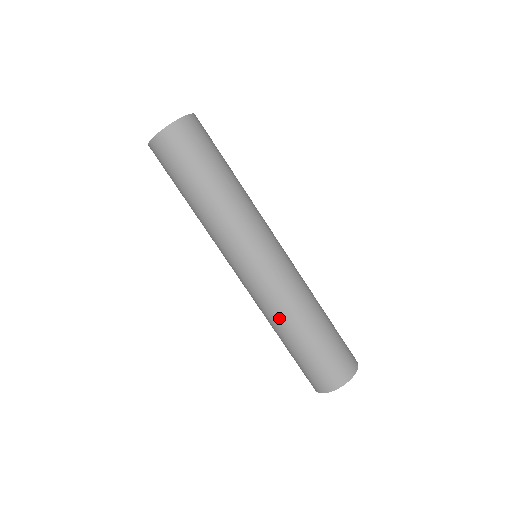
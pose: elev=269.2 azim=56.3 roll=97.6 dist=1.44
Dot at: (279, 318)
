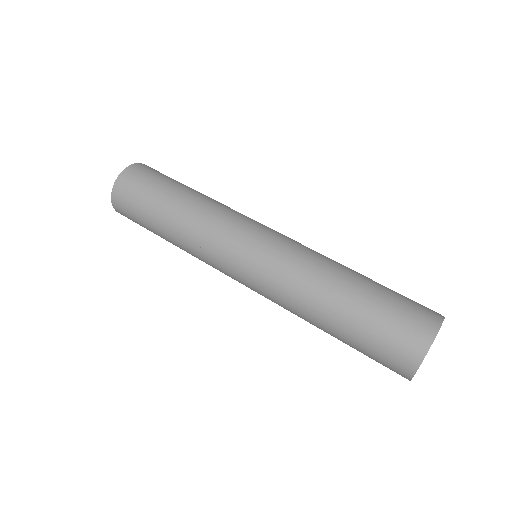
Dot at: (304, 299)
